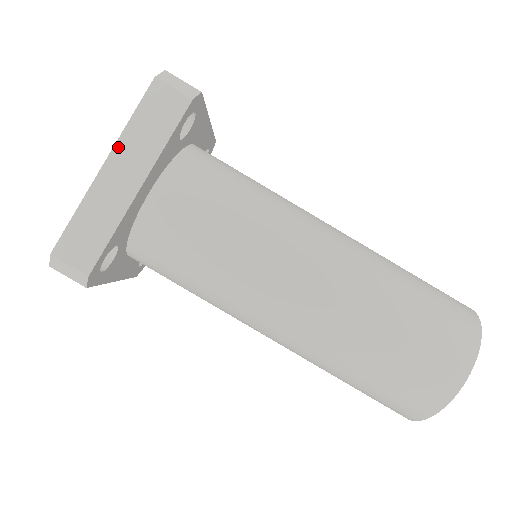
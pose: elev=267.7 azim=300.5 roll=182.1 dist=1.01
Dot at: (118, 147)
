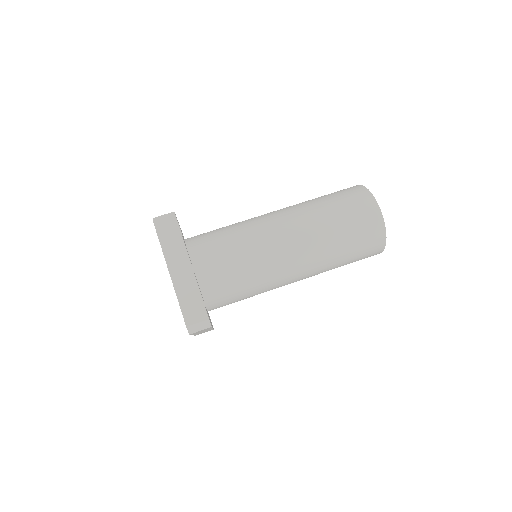
Dot at: (168, 262)
